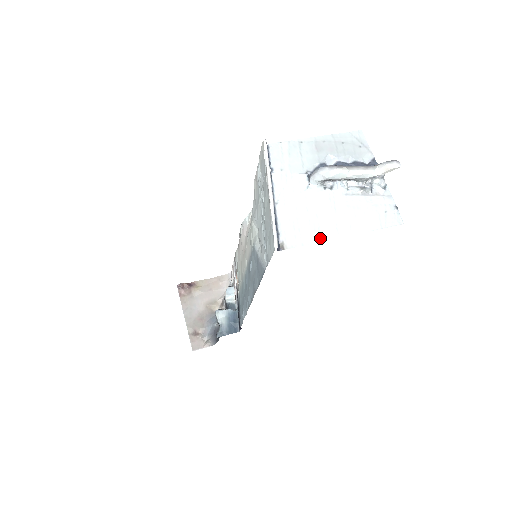
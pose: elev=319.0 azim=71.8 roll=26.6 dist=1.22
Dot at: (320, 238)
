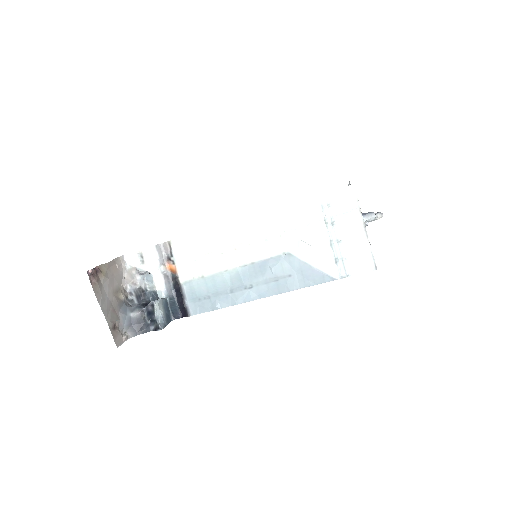
Dot at: occluded
